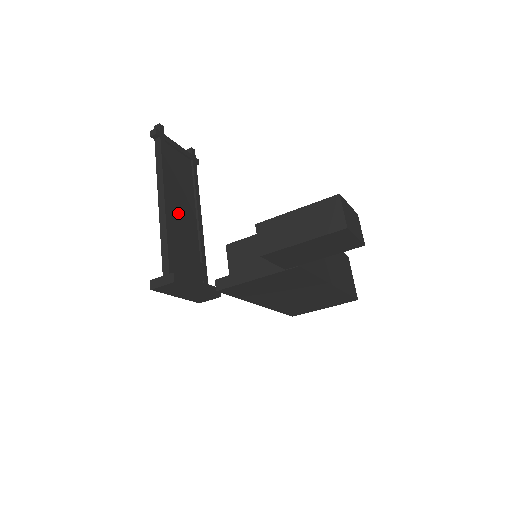
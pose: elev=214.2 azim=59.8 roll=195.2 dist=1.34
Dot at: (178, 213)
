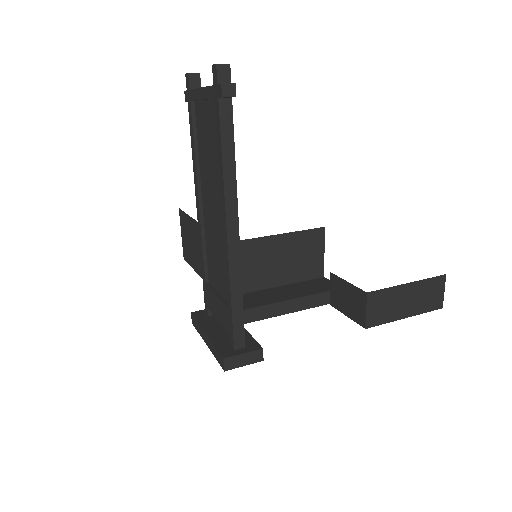
Dot at: occluded
